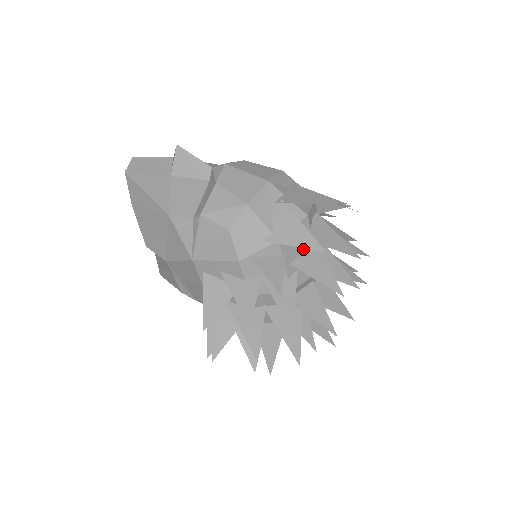
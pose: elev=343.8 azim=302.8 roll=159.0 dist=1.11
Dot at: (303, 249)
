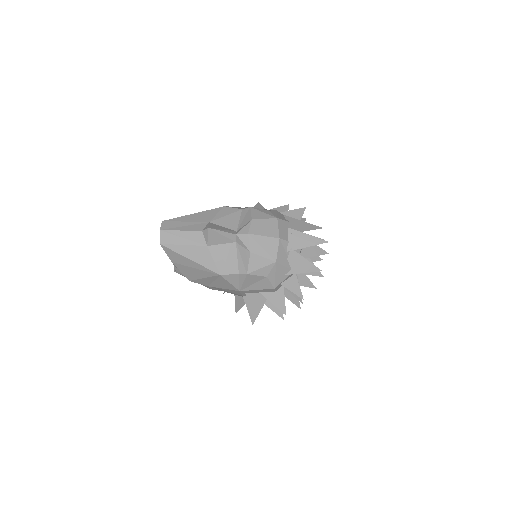
Dot at: occluded
